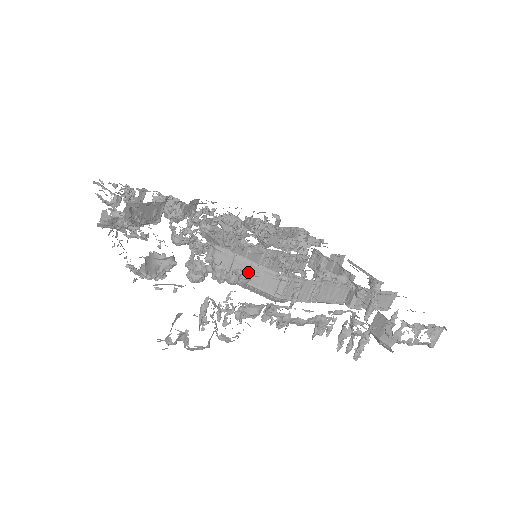
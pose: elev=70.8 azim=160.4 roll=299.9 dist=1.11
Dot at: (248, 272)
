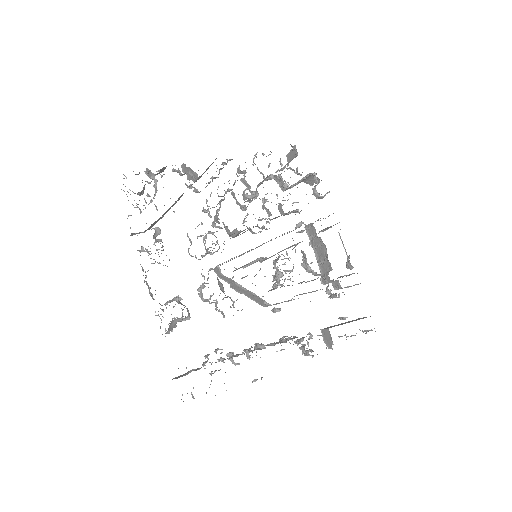
Dot at: (244, 291)
